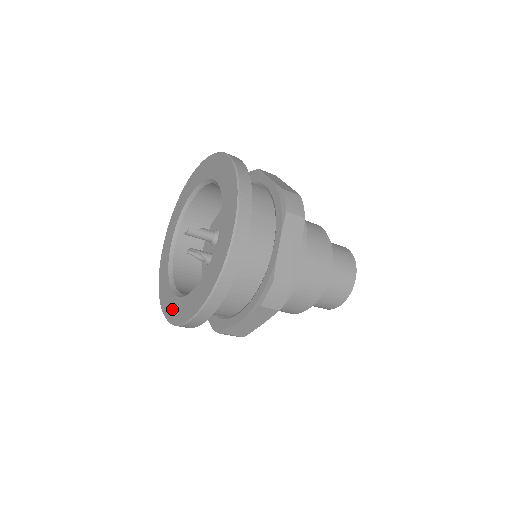
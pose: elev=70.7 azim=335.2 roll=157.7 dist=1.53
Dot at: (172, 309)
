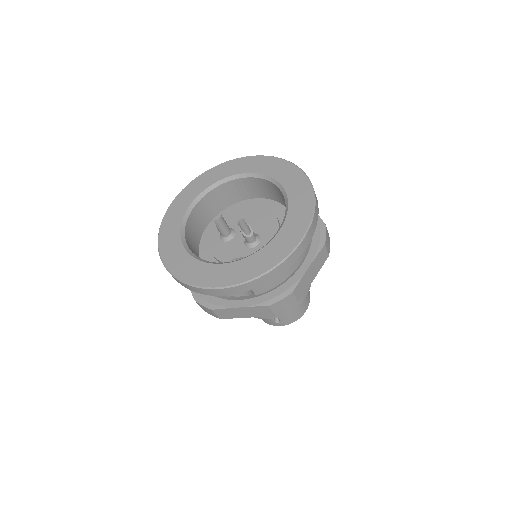
Dot at: (248, 268)
